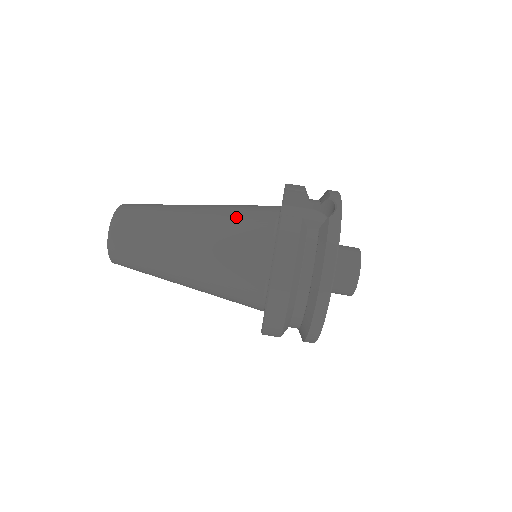
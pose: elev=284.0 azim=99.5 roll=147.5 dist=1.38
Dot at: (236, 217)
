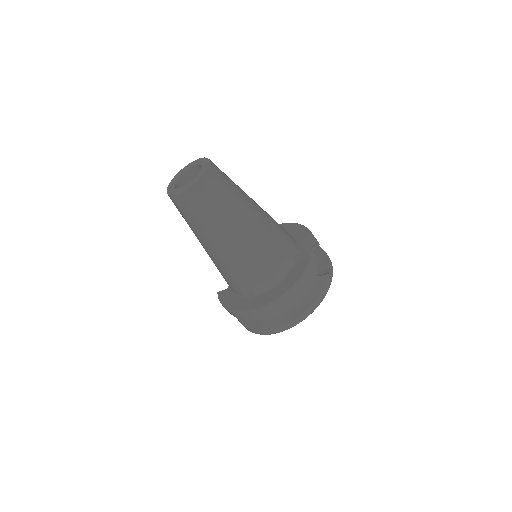
Dot at: (278, 233)
